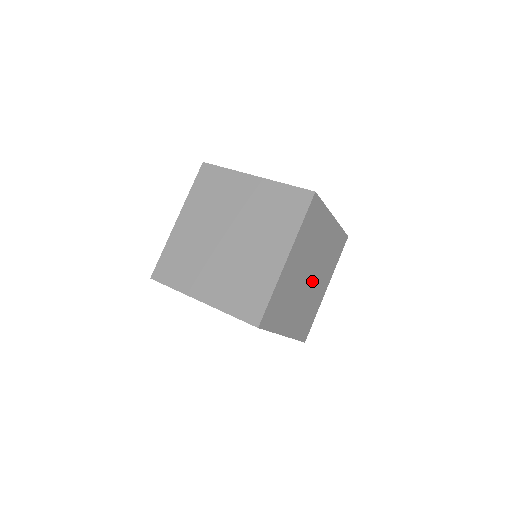
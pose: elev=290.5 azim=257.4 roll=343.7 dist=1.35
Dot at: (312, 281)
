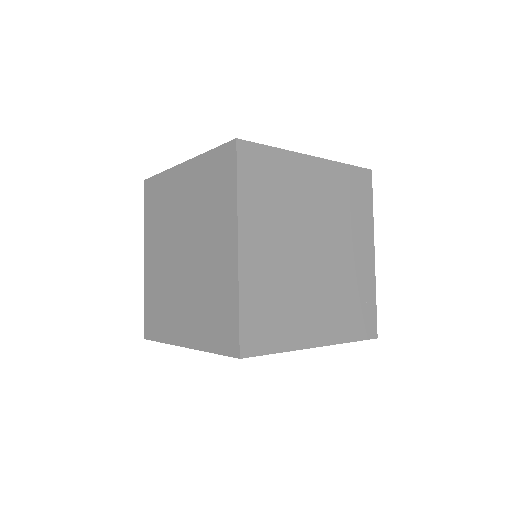
Dot at: (313, 270)
